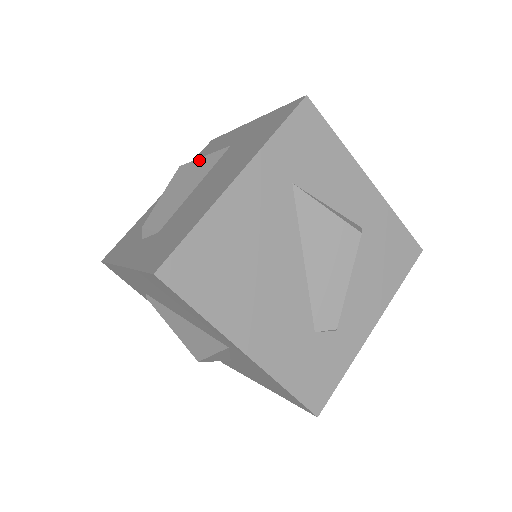
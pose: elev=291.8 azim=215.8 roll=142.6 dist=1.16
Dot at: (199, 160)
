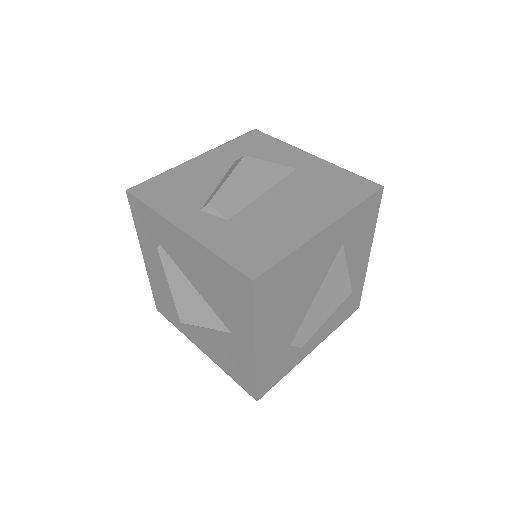
Dot at: (265, 163)
